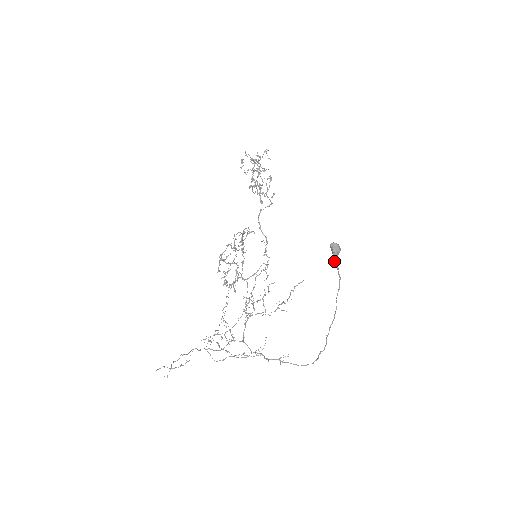
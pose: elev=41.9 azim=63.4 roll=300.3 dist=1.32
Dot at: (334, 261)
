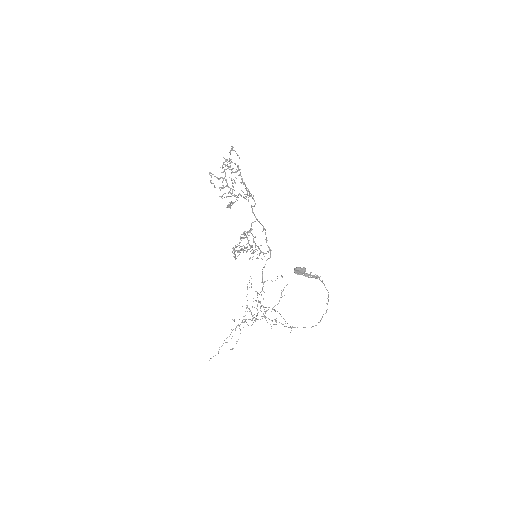
Dot at: occluded
